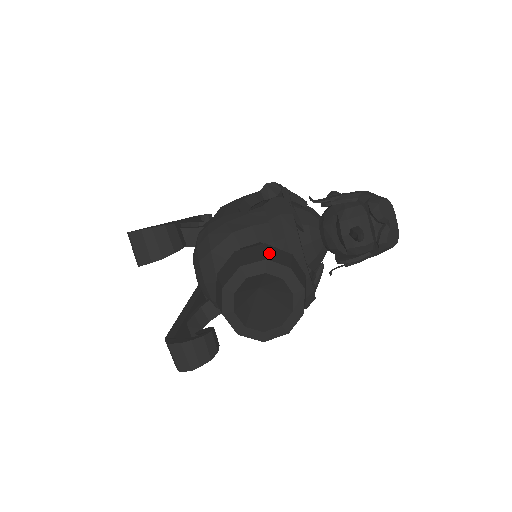
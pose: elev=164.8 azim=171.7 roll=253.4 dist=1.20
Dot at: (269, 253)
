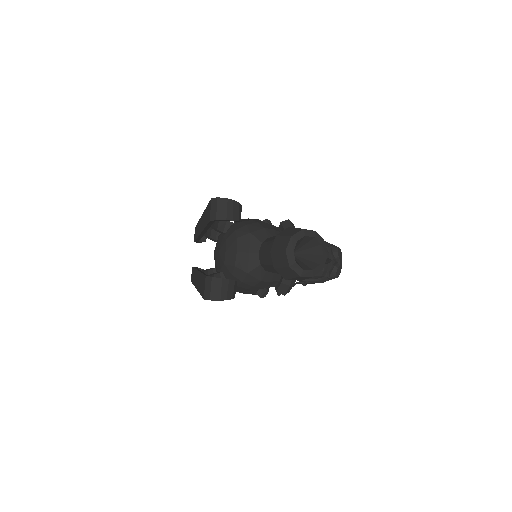
Dot at: occluded
